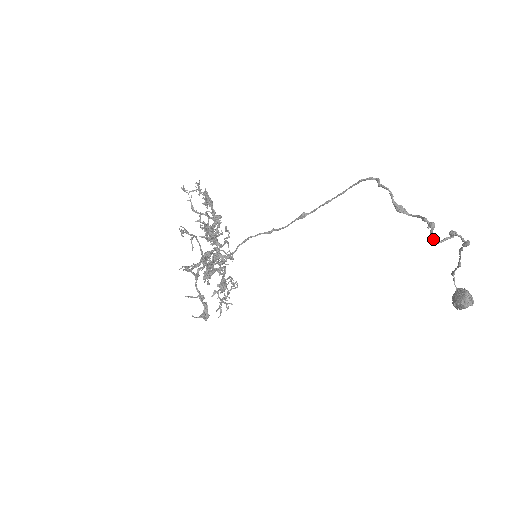
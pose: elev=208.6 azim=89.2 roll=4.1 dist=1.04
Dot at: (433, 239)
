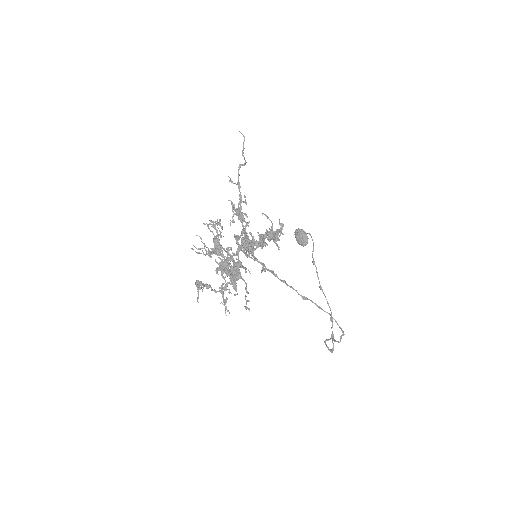
Dot at: (326, 345)
